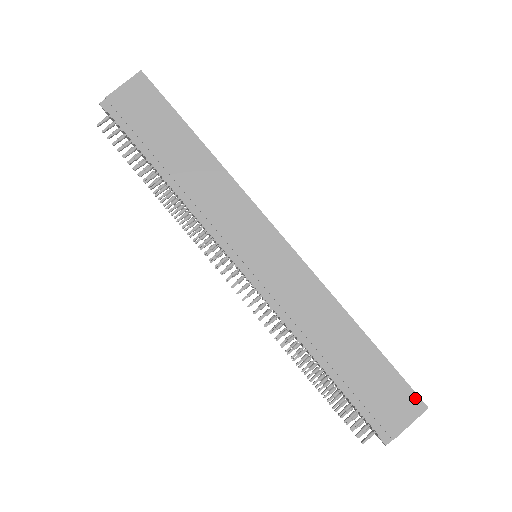
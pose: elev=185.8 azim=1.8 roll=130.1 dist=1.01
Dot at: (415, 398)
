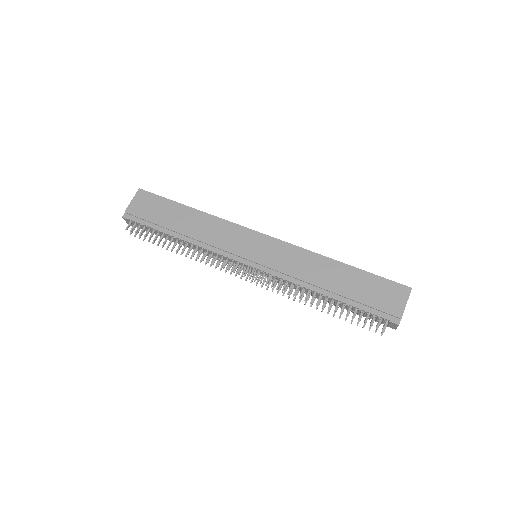
Dot at: (400, 286)
